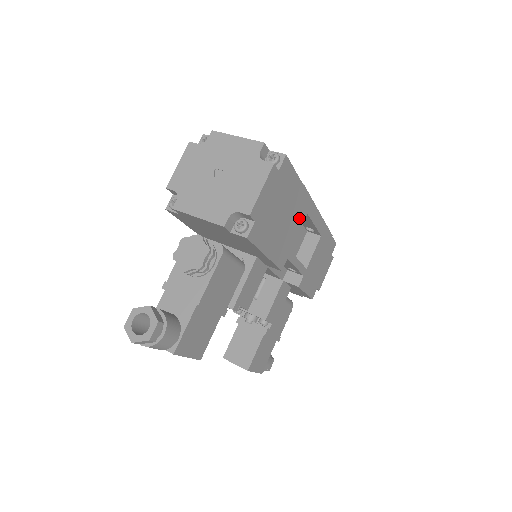
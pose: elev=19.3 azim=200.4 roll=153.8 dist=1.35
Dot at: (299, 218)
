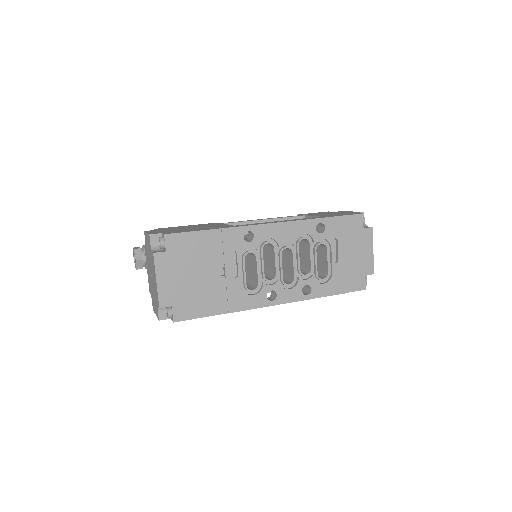
Dot at: occluded
